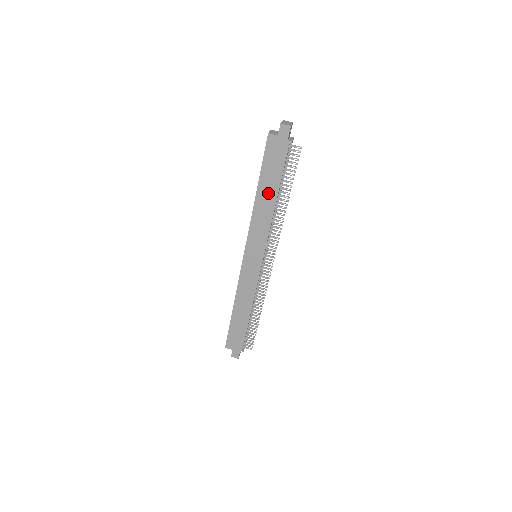
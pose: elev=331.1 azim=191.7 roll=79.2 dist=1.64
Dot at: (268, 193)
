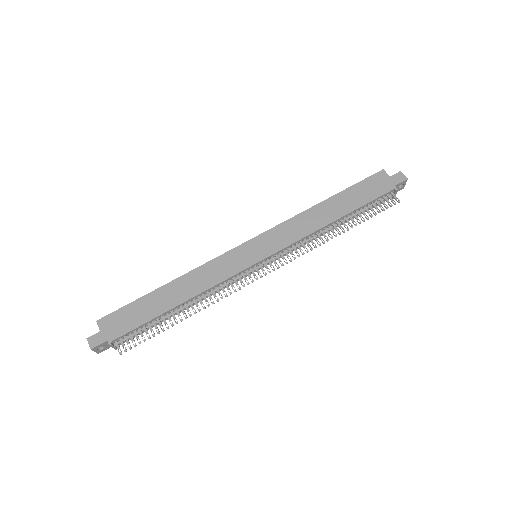
Dot at: (335, 209)
